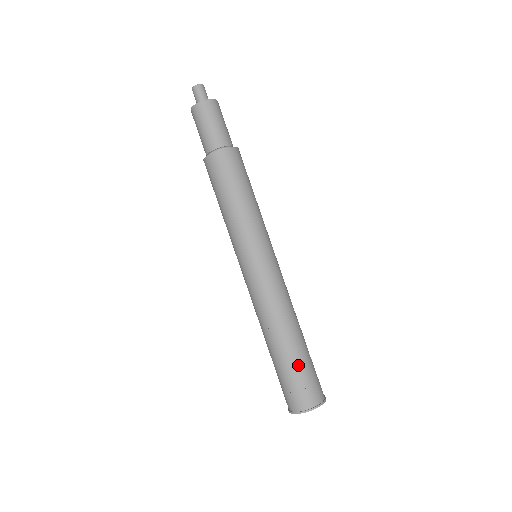
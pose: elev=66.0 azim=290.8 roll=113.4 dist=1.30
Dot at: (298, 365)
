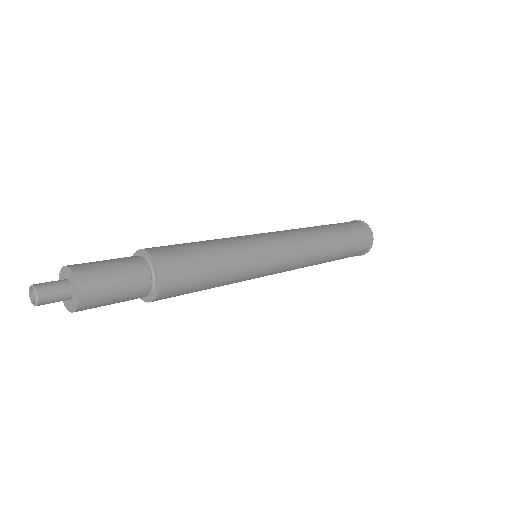
Dot at: (346, 254)
